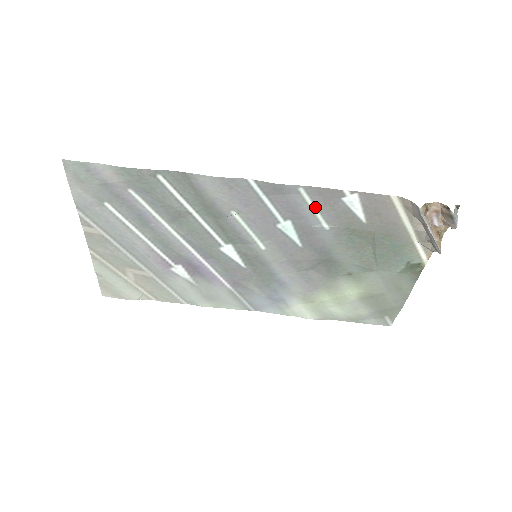
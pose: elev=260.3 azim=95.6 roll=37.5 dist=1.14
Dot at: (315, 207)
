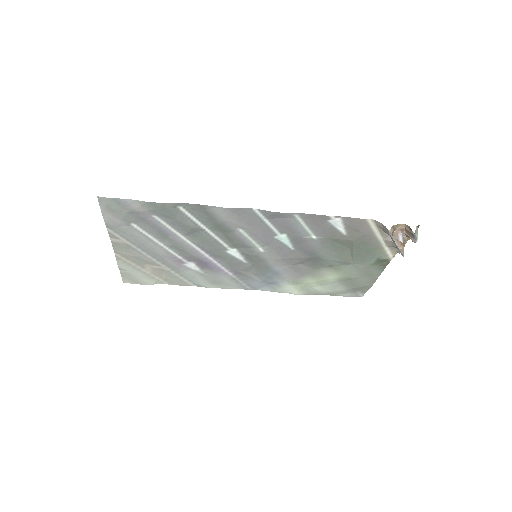
Dot at: (306, 226)
